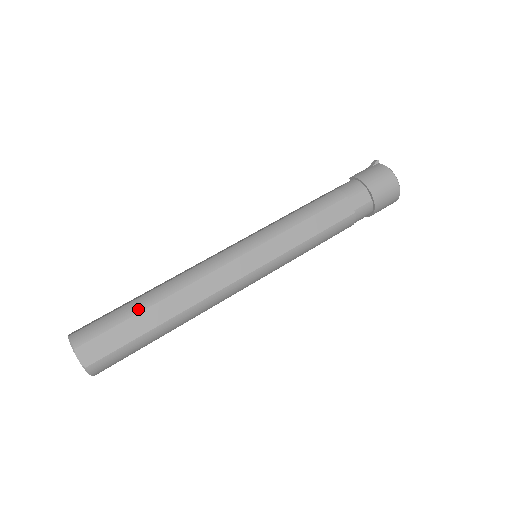
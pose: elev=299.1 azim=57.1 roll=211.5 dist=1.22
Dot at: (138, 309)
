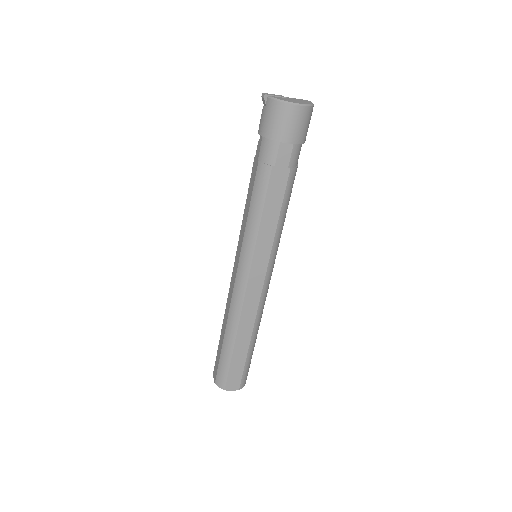
Dot at: (230, 352)
